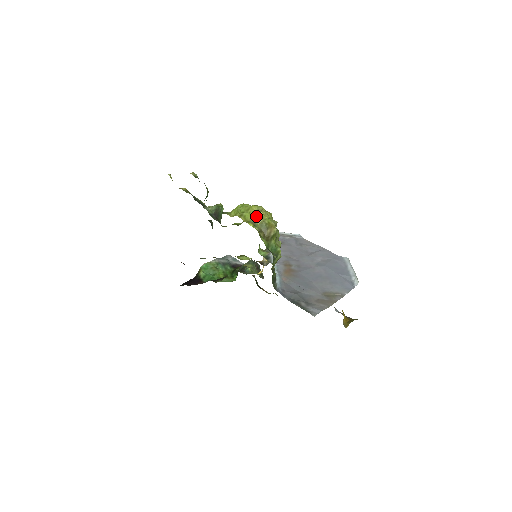
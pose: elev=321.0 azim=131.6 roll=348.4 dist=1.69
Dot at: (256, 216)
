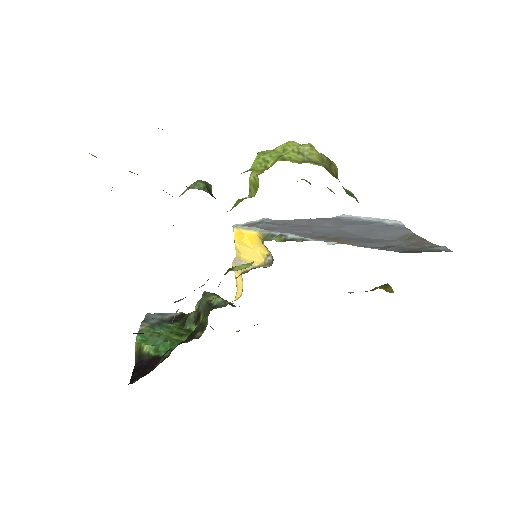
Dot at: (309, 150)
